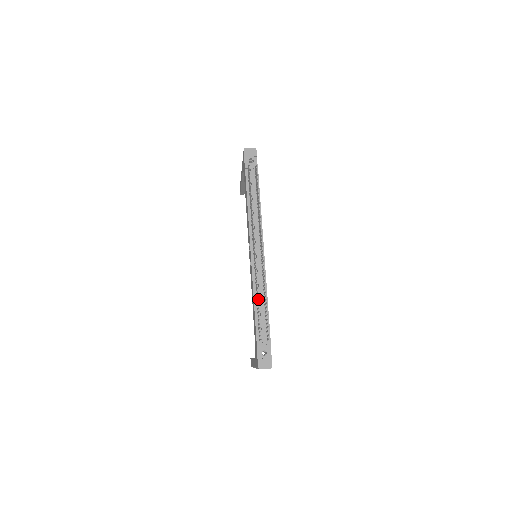
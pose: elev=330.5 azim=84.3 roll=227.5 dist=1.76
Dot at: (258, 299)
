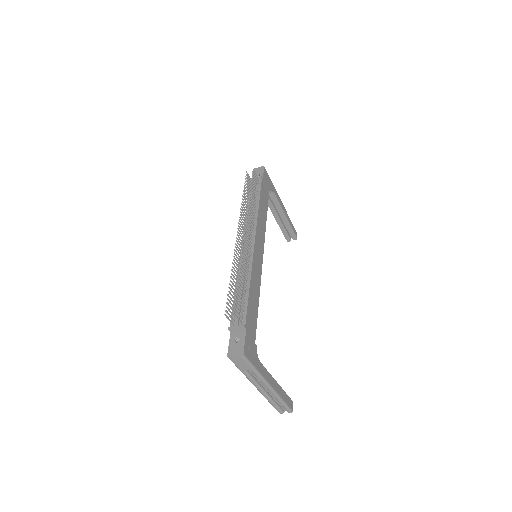
Dot at: (230, 276)
